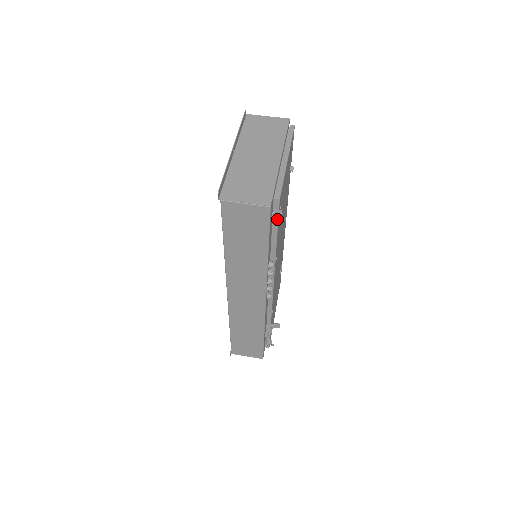
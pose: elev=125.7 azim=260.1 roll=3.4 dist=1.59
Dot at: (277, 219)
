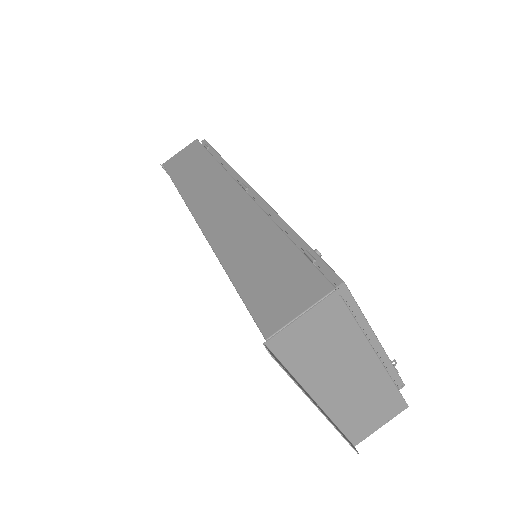
Dot at: occluded
